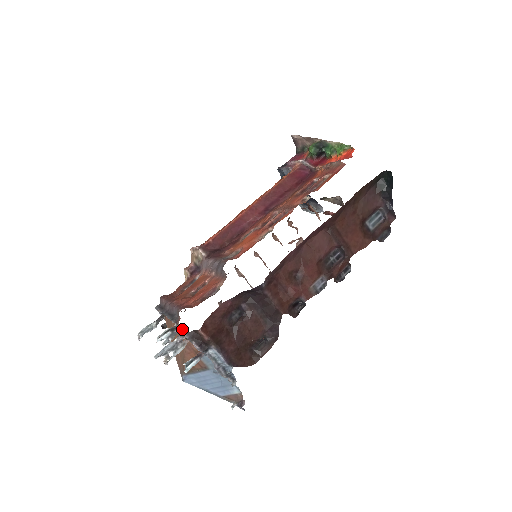
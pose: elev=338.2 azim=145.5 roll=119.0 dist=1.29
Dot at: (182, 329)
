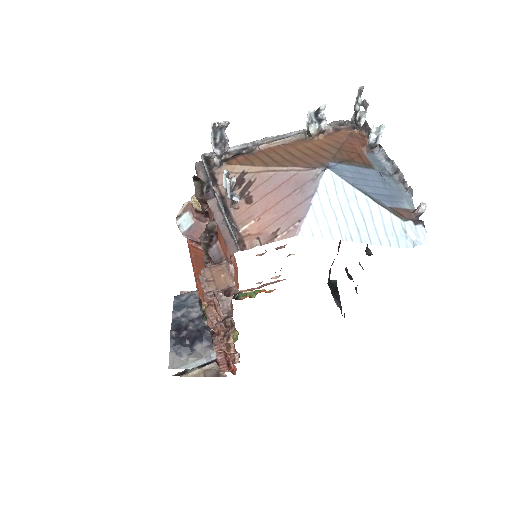
Dot at: (334, 132)
